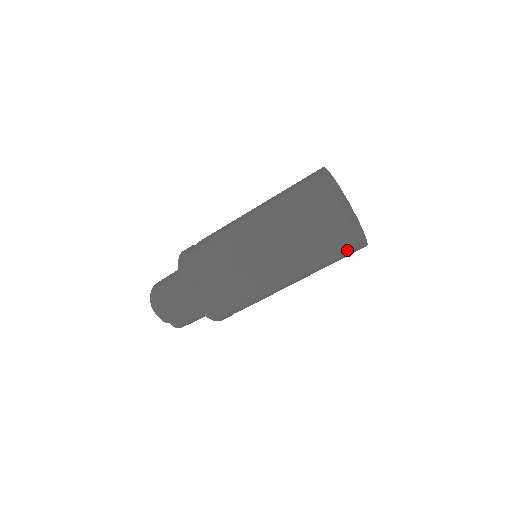
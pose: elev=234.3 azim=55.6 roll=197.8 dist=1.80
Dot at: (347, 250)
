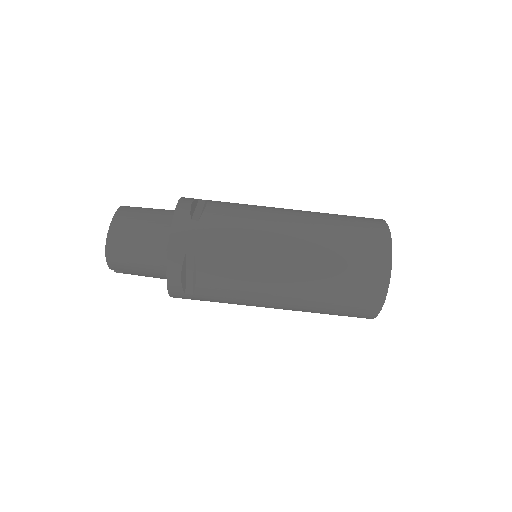
Dot at: occluded
